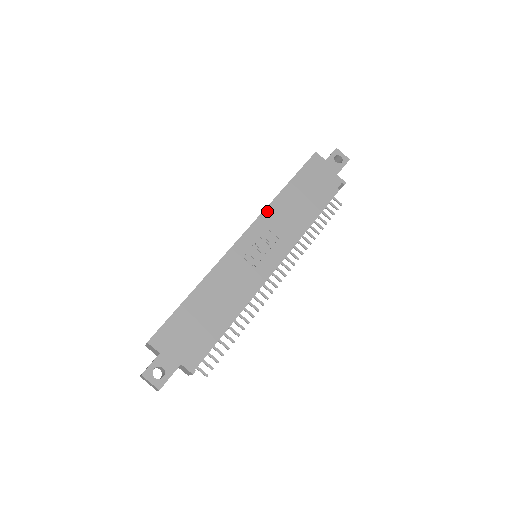
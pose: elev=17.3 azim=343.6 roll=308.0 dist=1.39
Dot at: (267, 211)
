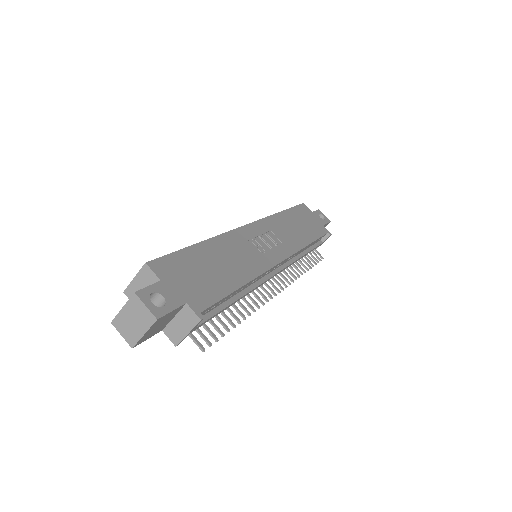
Dot at: (269, 219)
